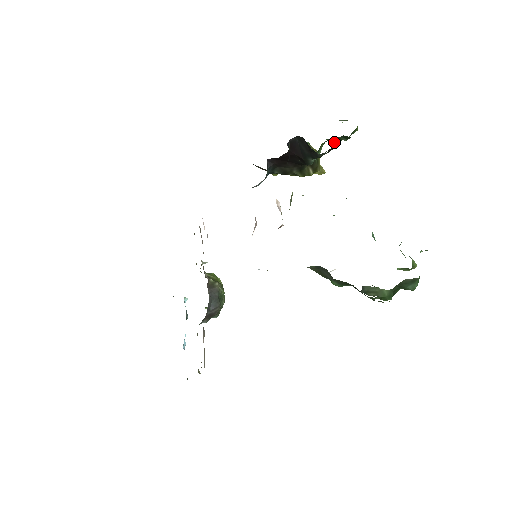
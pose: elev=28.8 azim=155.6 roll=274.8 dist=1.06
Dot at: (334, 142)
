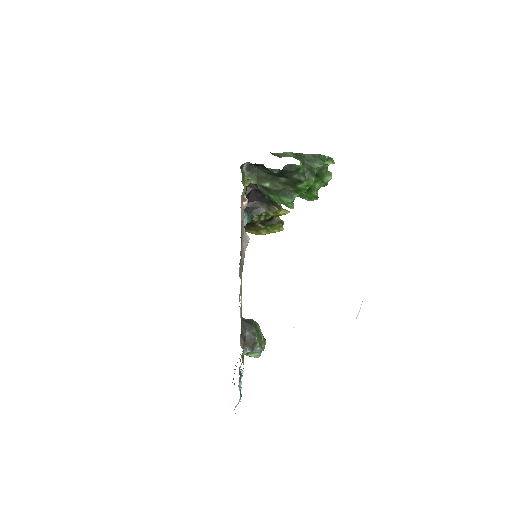
Dot at: occluded
